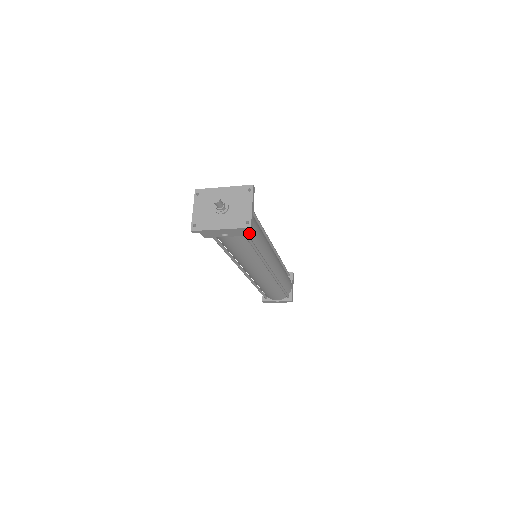
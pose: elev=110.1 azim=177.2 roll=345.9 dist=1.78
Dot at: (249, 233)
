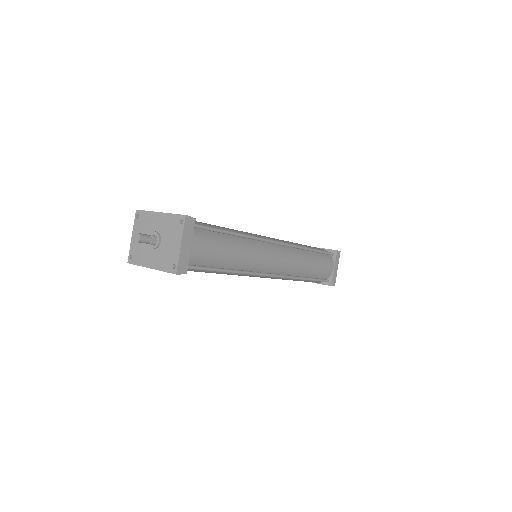
Dot at: (201, 262)
